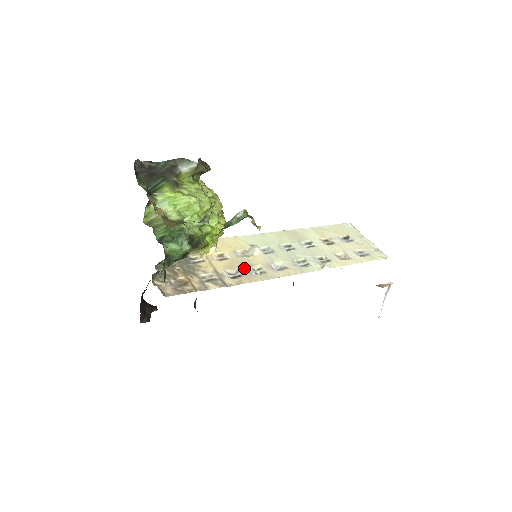
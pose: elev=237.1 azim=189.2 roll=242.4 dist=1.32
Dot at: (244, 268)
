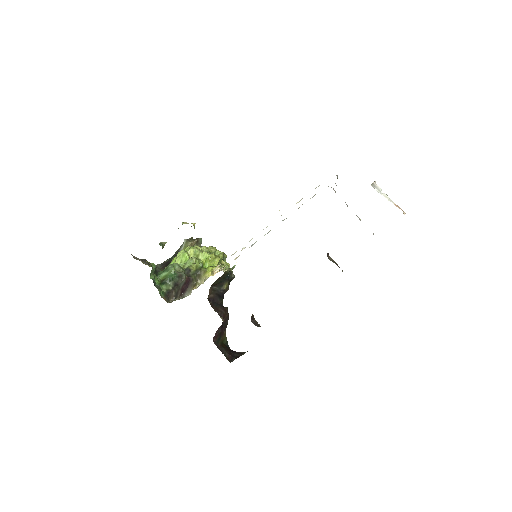
Dot at: occluded
